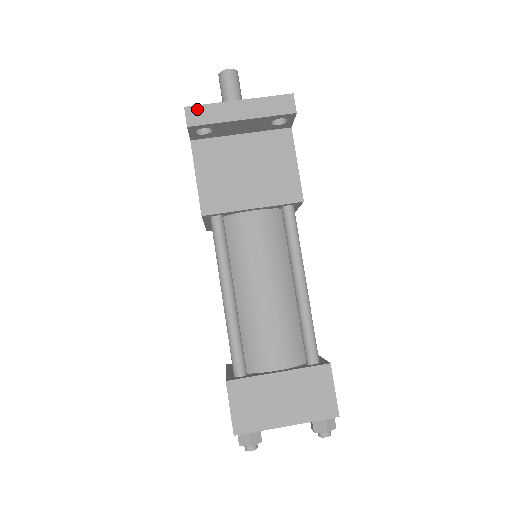
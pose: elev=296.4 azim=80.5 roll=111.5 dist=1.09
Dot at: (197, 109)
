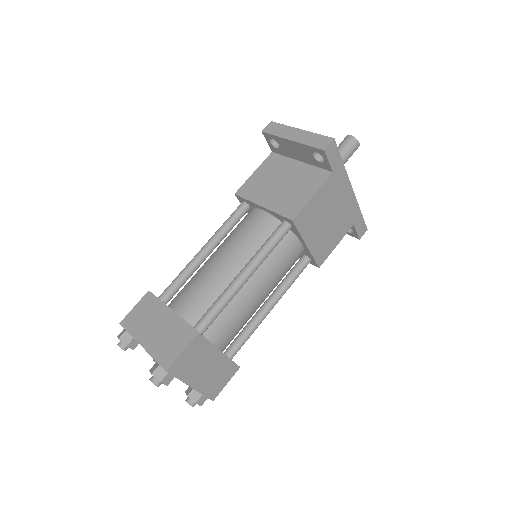
Dot at: (276, 125)
